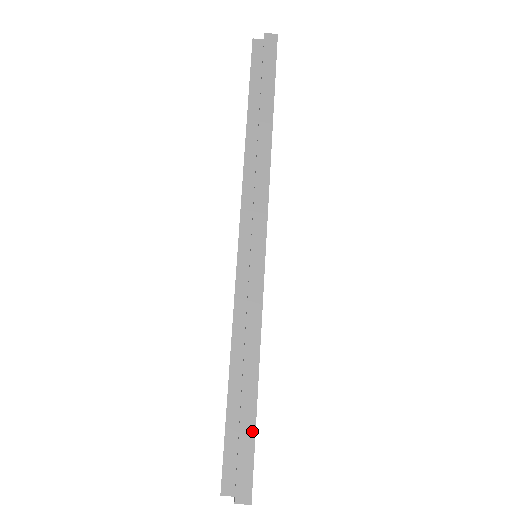
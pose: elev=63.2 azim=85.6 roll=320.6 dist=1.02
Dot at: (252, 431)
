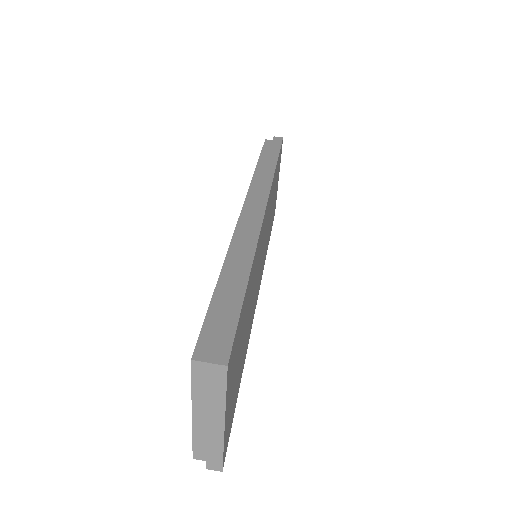
Dot at: (237, 309)
